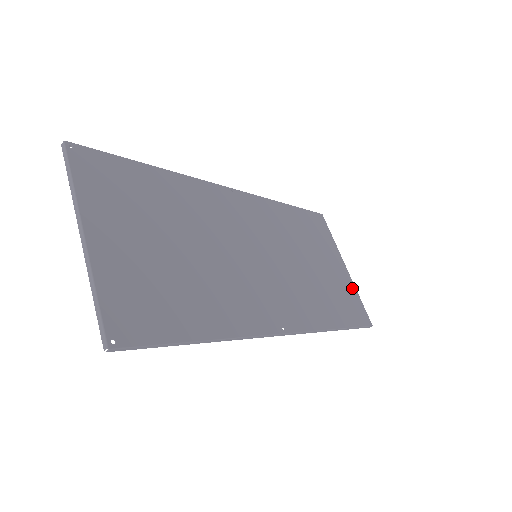
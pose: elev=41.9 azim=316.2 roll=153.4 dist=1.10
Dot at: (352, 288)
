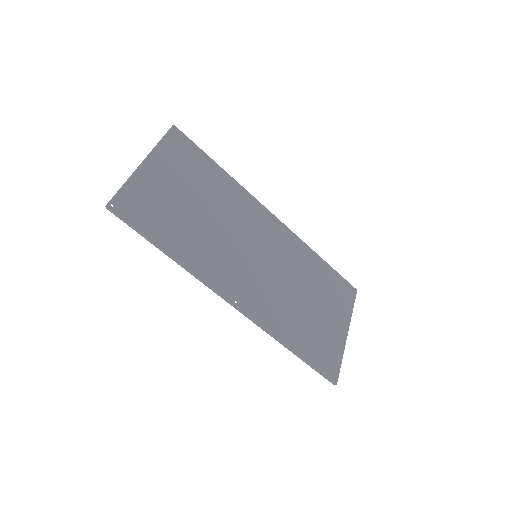
Dot at: (339, 348)
